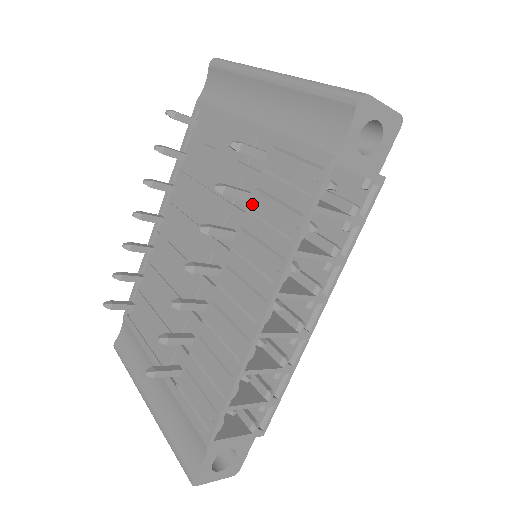
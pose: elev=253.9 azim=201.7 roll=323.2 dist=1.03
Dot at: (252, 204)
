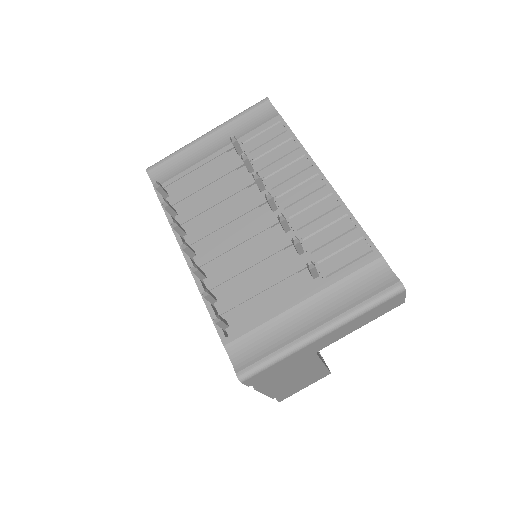
Dot at: (259, 167)
